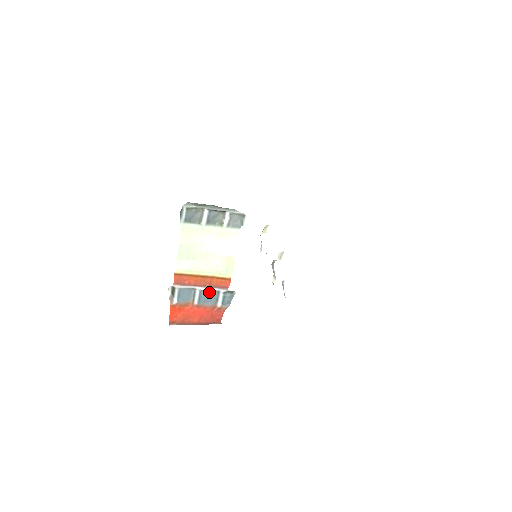
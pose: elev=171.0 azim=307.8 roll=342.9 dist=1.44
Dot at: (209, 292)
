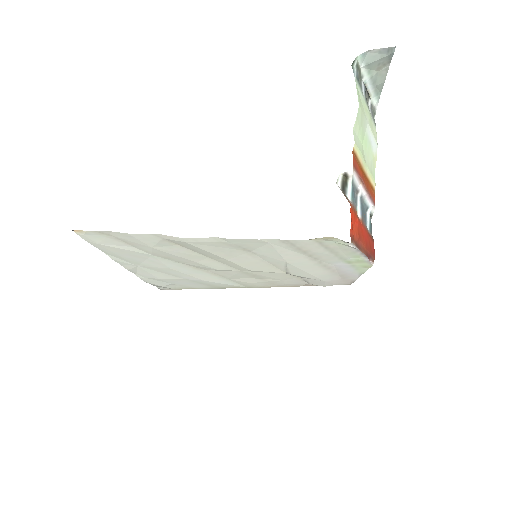
Dot at: (363, 205)
